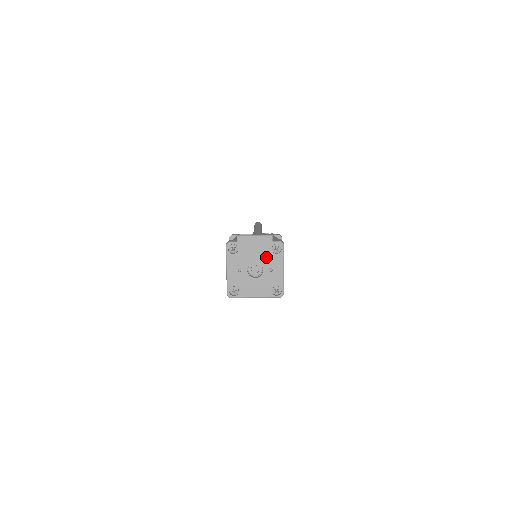
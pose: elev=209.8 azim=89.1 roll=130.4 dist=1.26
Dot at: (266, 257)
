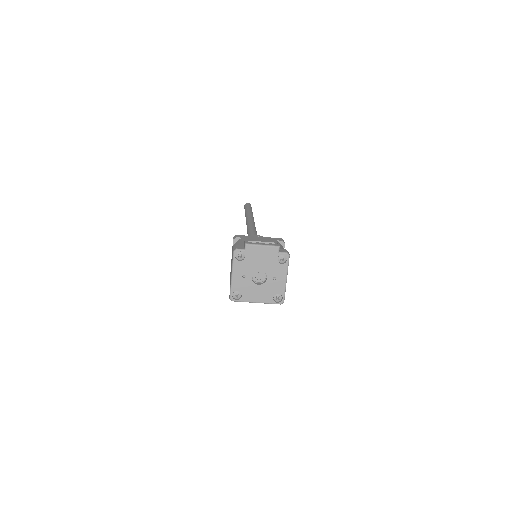
Dot at: (271, 266)
